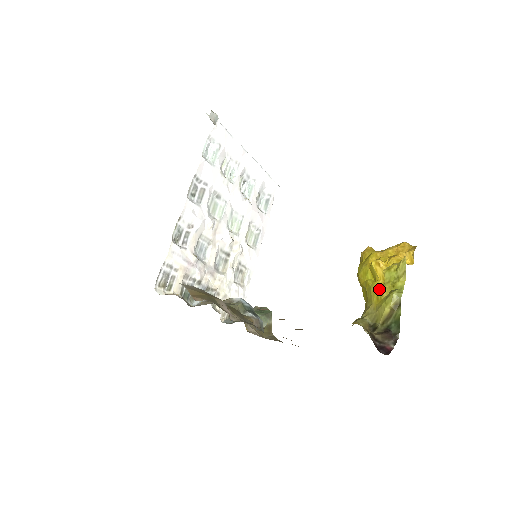
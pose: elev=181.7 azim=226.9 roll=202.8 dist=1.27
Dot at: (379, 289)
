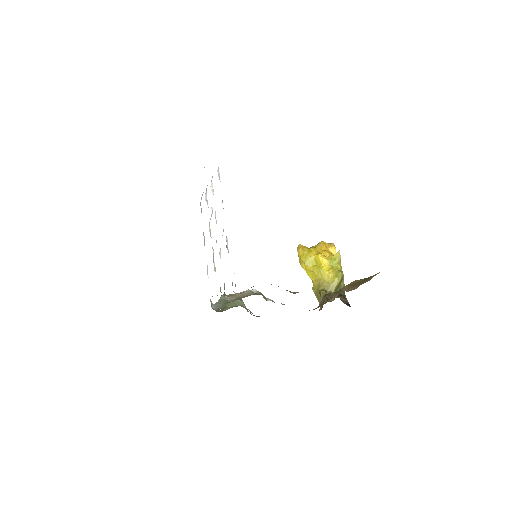
Dot at: (329, 271)
